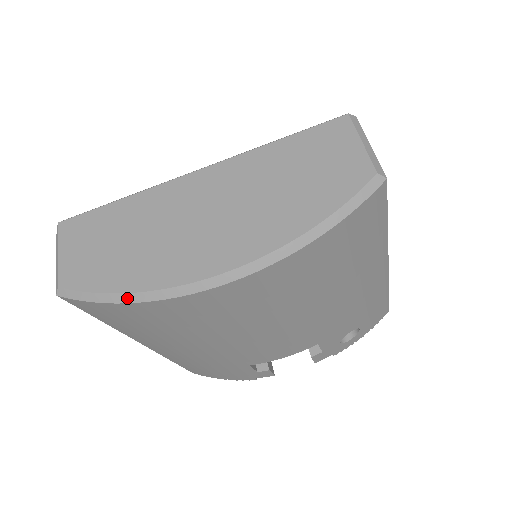
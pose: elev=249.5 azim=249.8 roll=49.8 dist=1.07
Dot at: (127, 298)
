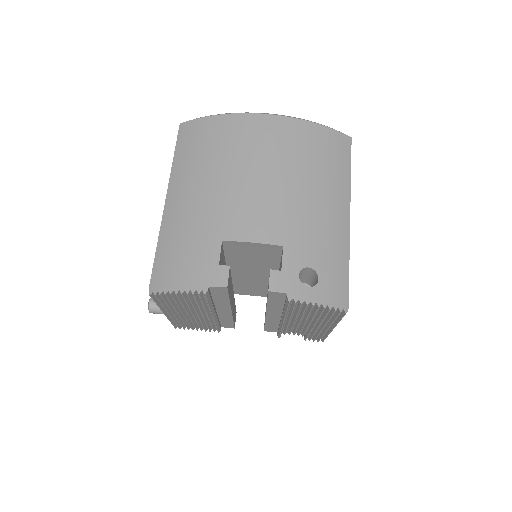
Dot at: (218, 115)
